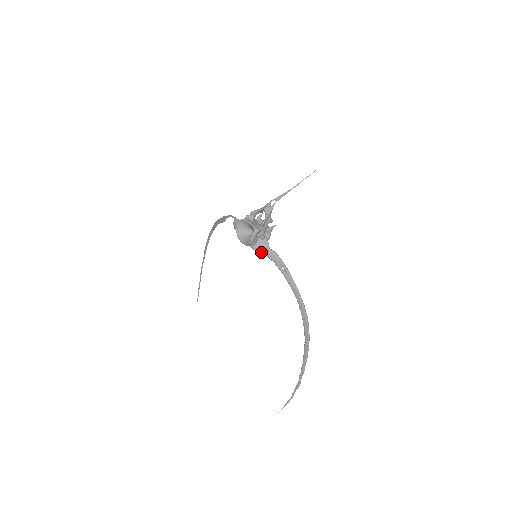
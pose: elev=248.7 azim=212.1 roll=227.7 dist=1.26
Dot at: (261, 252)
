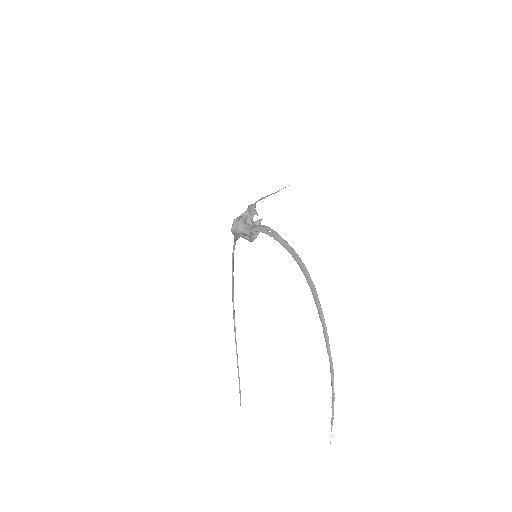
Dot at: (251, 231)
